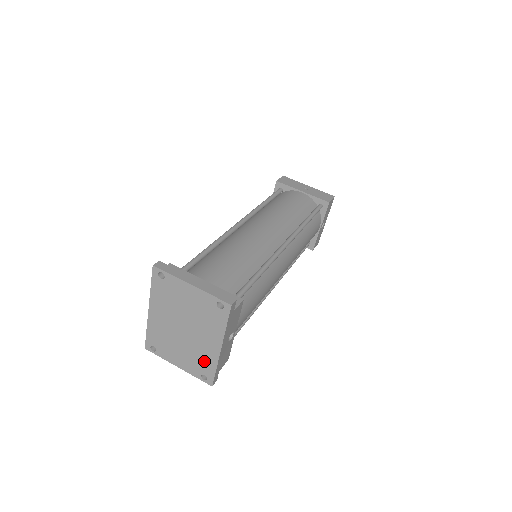
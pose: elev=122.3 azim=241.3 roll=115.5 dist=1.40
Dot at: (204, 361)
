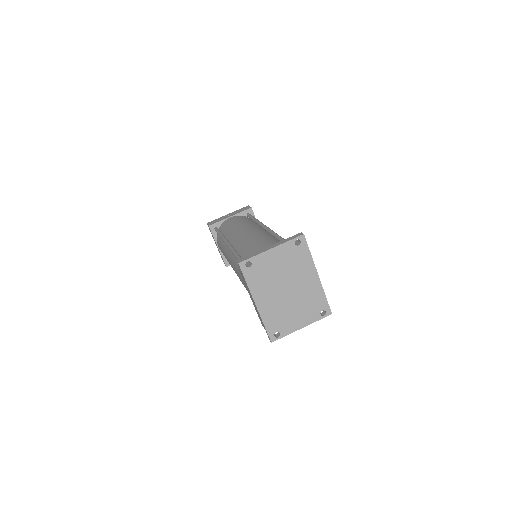
Dot at: (315, 299)
